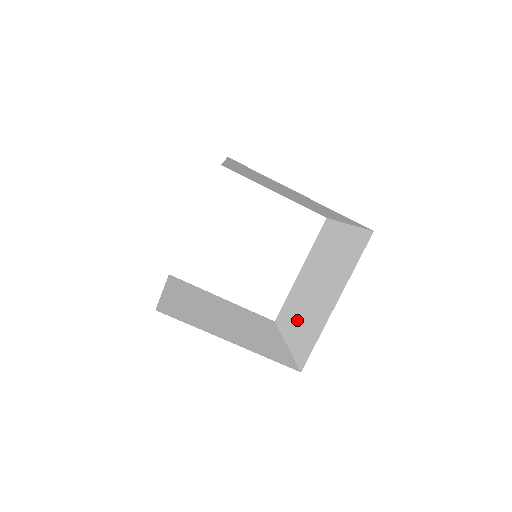
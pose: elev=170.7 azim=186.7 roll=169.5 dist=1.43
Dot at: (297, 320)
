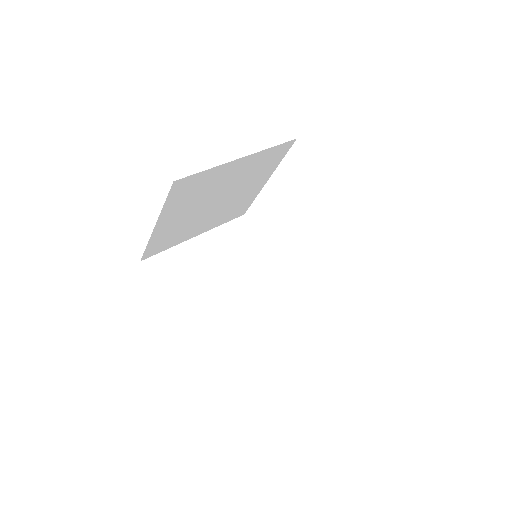
Dot at: occluded
